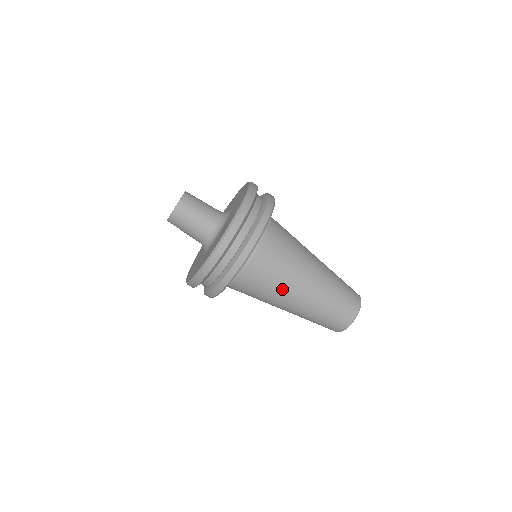
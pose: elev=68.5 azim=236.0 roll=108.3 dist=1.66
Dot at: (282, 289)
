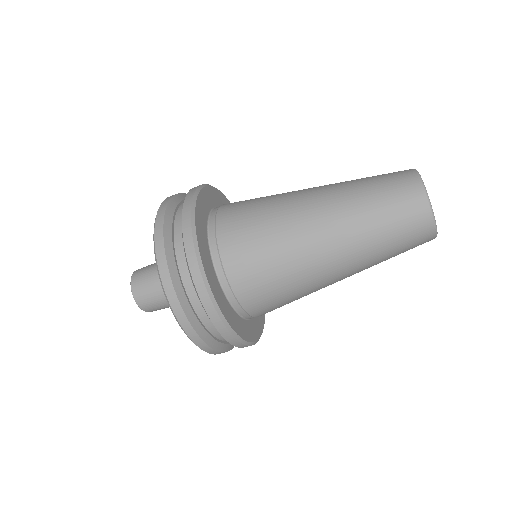
Dot at: (312, 292)
